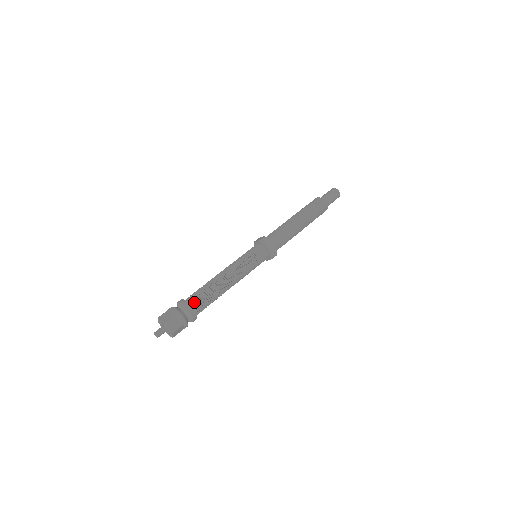
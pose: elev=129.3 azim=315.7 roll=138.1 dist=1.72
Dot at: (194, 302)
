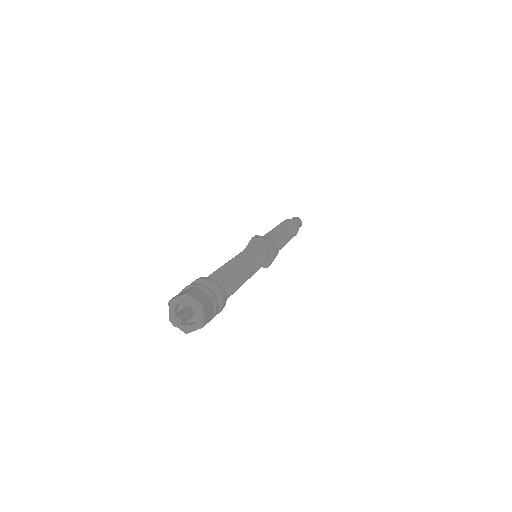
Dot at: occluded
